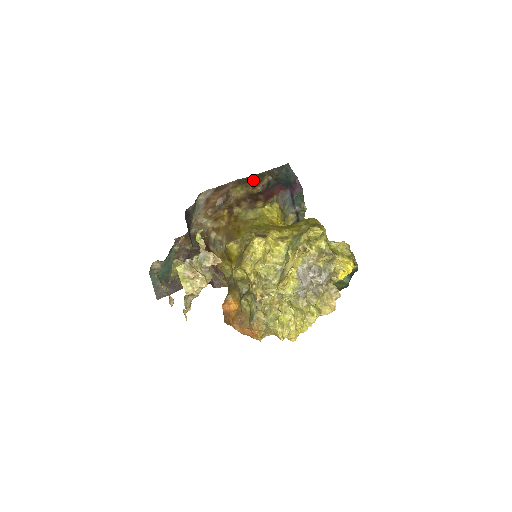
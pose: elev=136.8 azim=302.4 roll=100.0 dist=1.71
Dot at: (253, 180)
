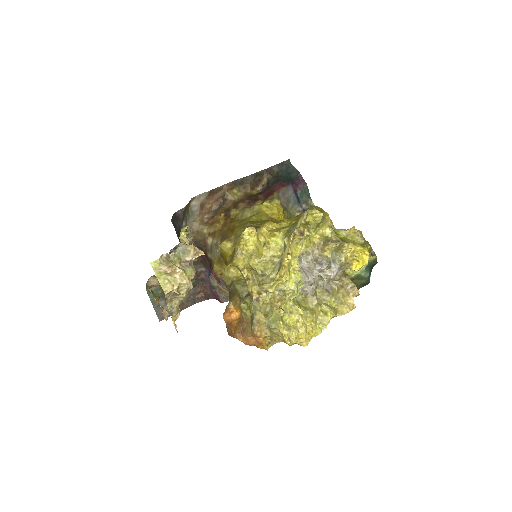
Dot at: (250, 180)
